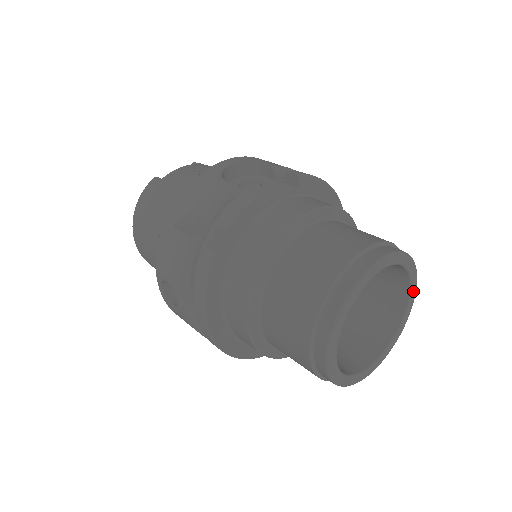
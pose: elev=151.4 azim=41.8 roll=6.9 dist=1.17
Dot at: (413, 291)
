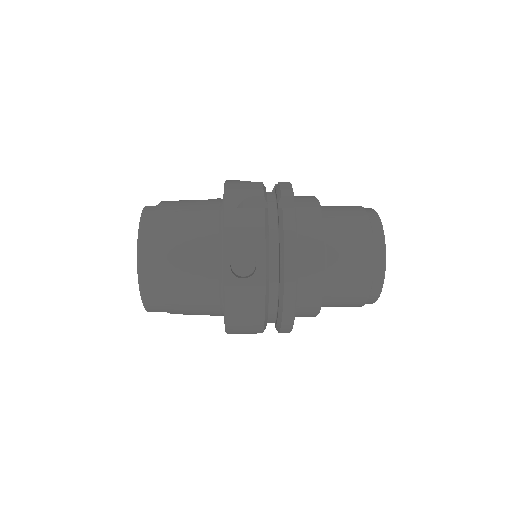
Dot at: occluded
